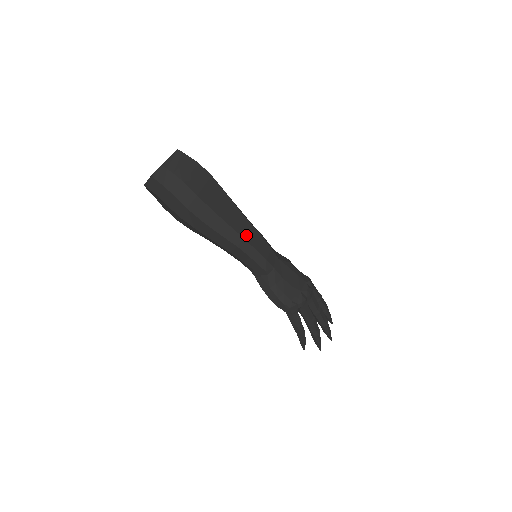
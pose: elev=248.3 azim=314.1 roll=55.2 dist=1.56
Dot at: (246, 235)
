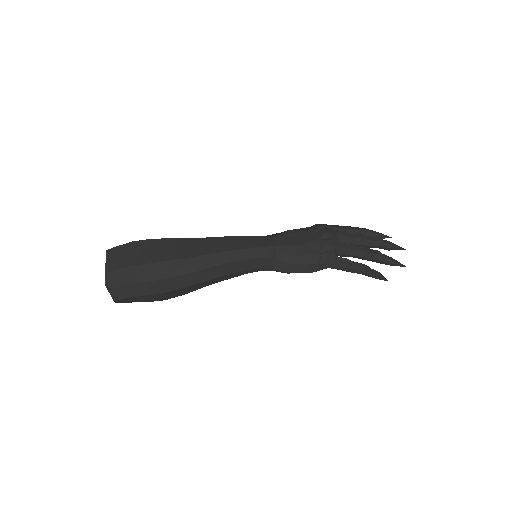
Dot at: (223, 248)
